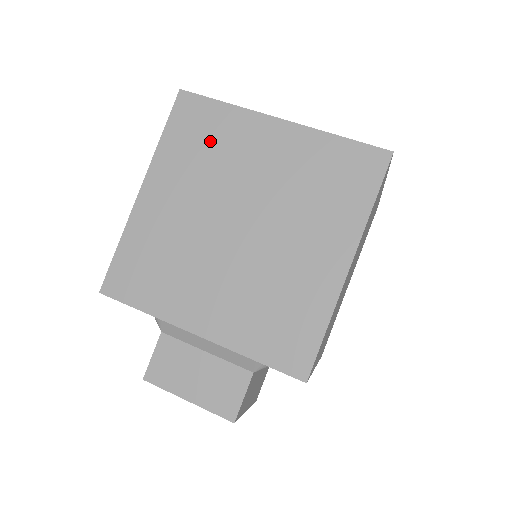
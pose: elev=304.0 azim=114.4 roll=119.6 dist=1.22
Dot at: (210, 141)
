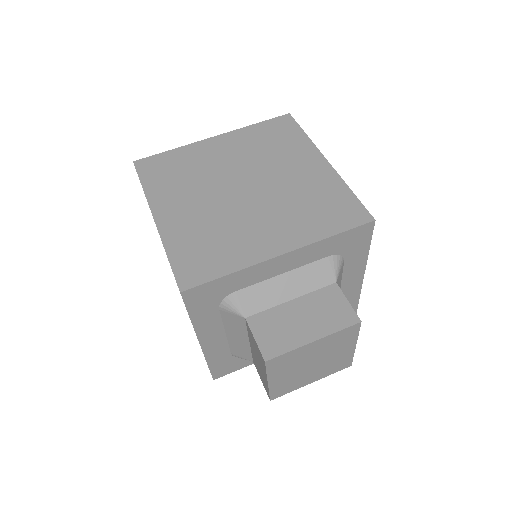
Dot at: (180, 168)
